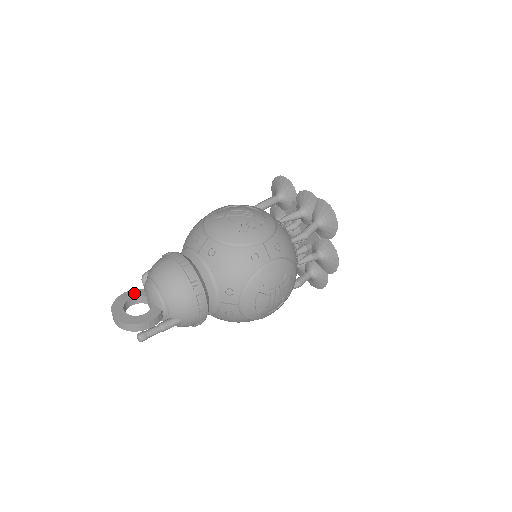
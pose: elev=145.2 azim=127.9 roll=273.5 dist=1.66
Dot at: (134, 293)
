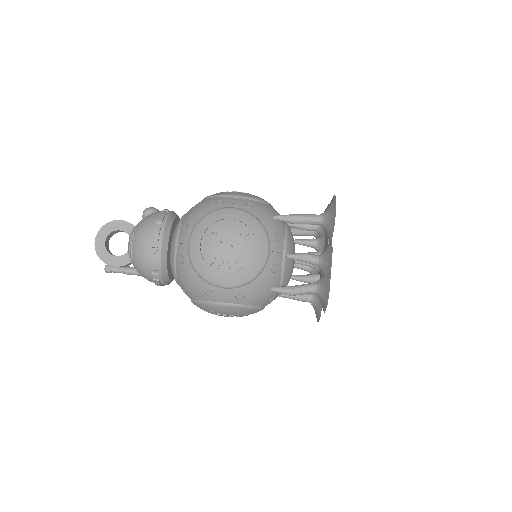
Dot at: (125, 226)
